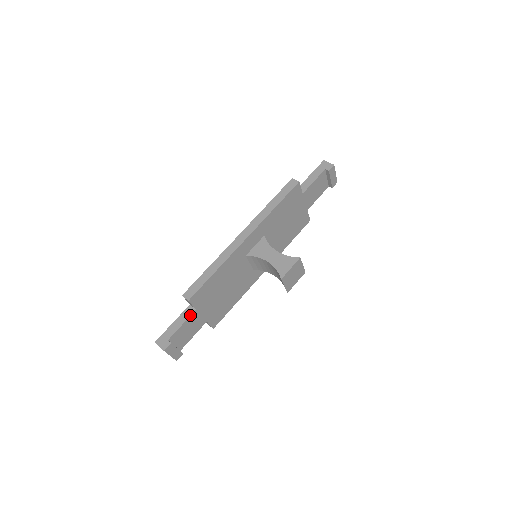
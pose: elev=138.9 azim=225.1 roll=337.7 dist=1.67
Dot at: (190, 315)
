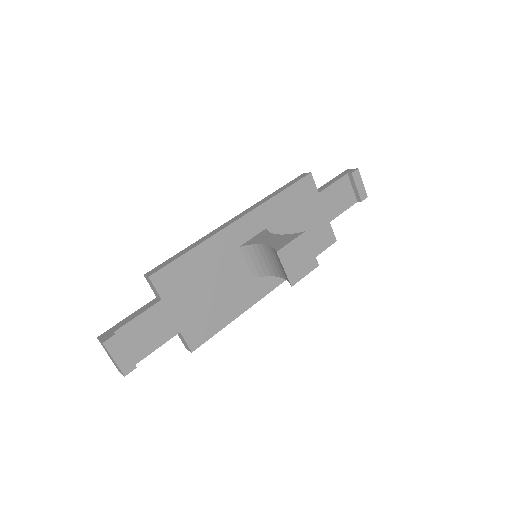
Dot at: (152, 305)
